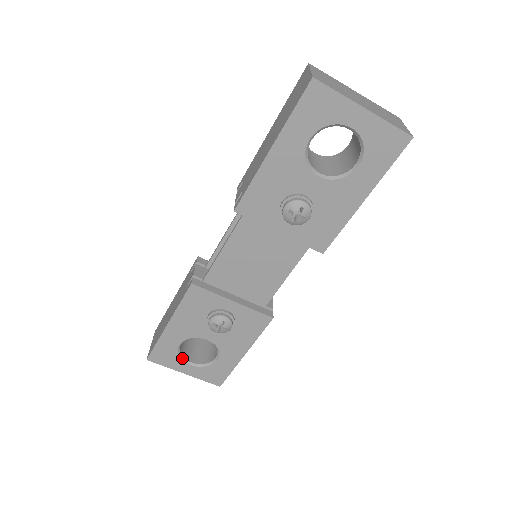
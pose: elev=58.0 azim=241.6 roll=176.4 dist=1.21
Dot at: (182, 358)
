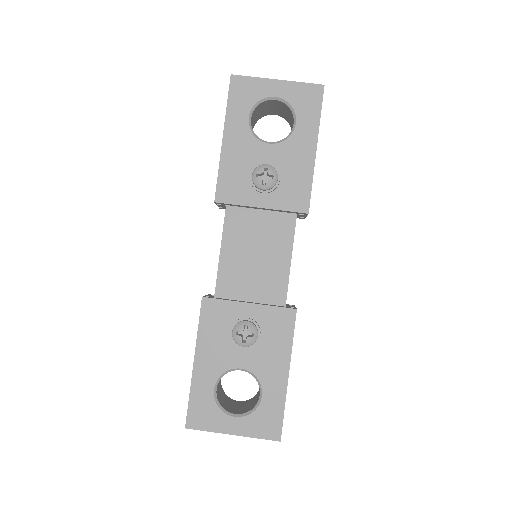
Dot at: (223, 410)
